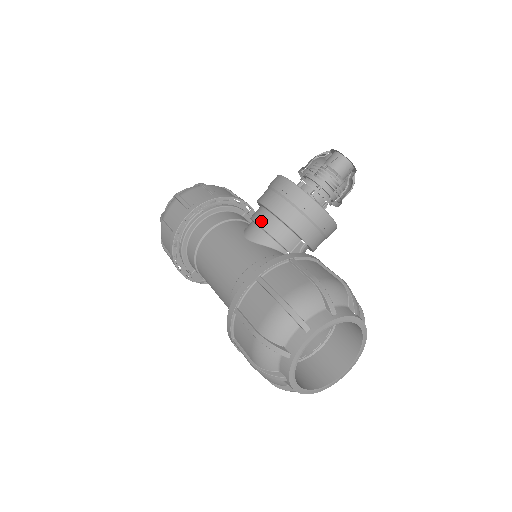
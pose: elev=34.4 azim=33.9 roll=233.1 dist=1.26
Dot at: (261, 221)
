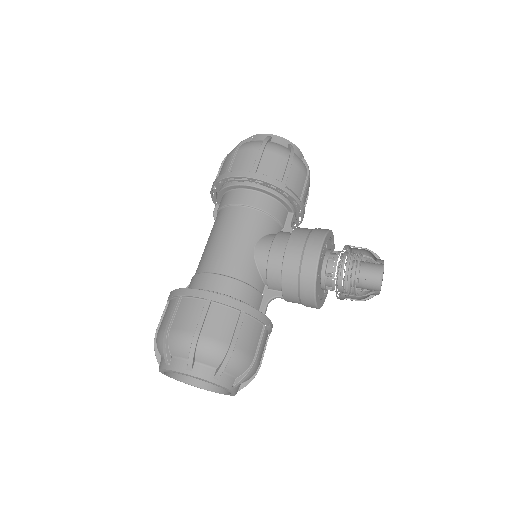
Dot at: (274, 251)
